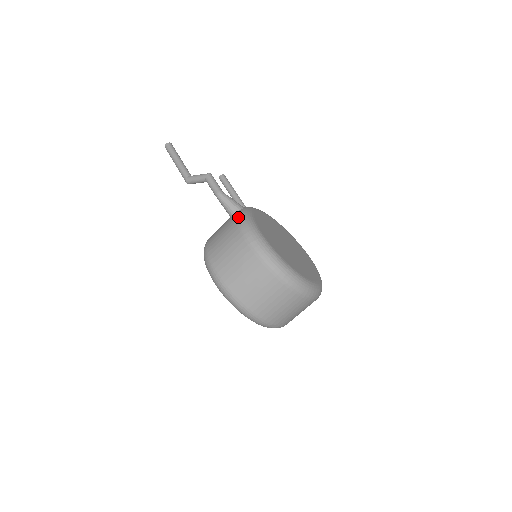
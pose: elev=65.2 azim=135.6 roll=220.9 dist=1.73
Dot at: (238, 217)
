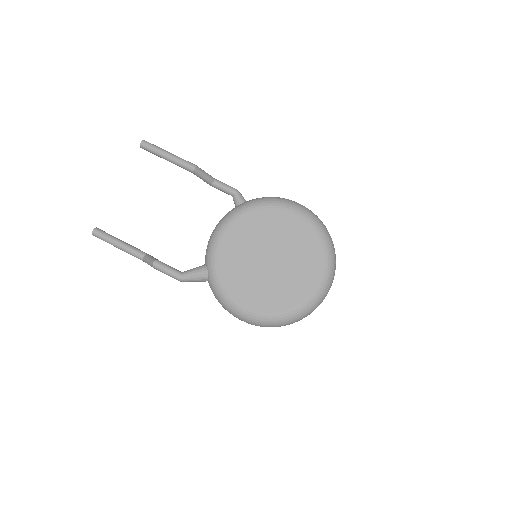
Dot at: (215, 297)
